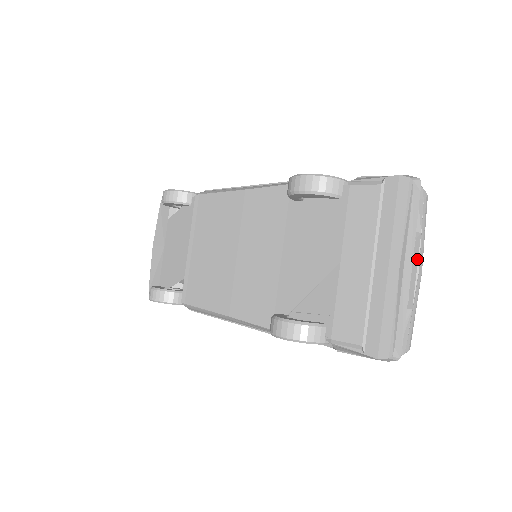
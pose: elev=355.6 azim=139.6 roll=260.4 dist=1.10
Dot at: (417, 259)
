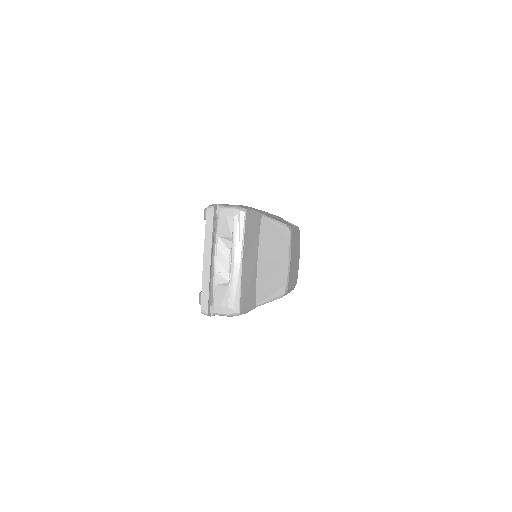
Dot at: (231, 254)
